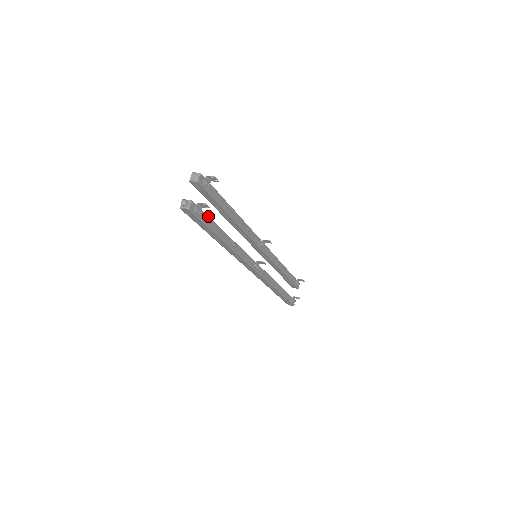
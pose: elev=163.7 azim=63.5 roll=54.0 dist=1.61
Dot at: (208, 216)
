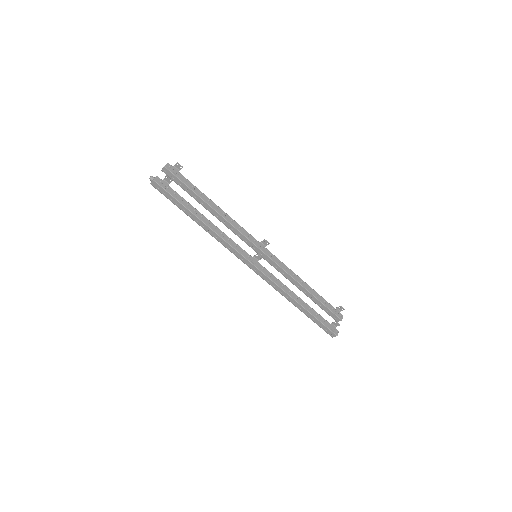
Dot at: occluded
